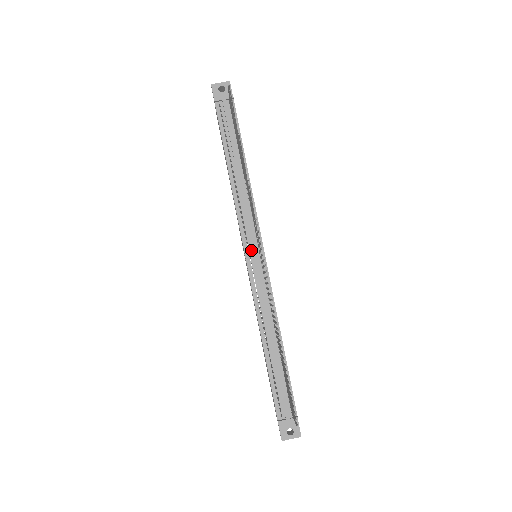
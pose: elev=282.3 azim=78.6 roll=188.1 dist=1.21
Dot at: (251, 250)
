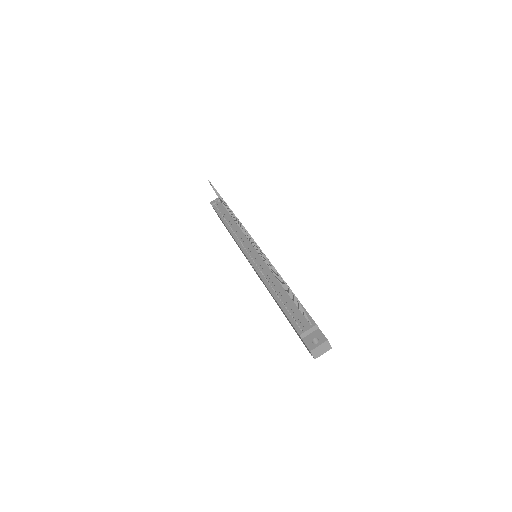
Dot at: (249, 250)
